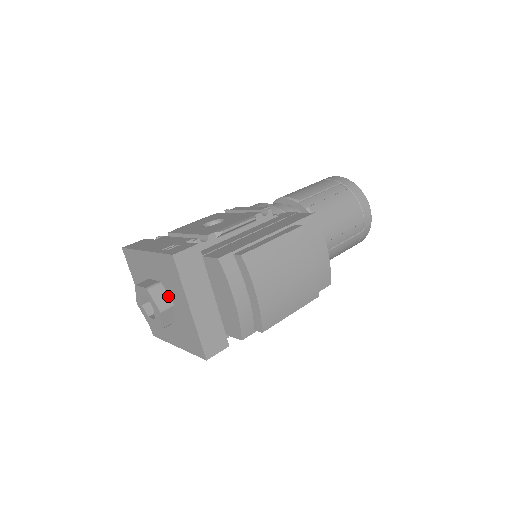
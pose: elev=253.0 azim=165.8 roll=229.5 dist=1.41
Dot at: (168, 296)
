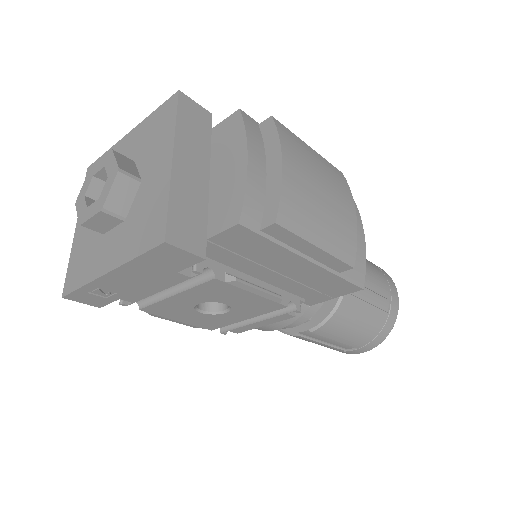
Dot at: (137, 172)
